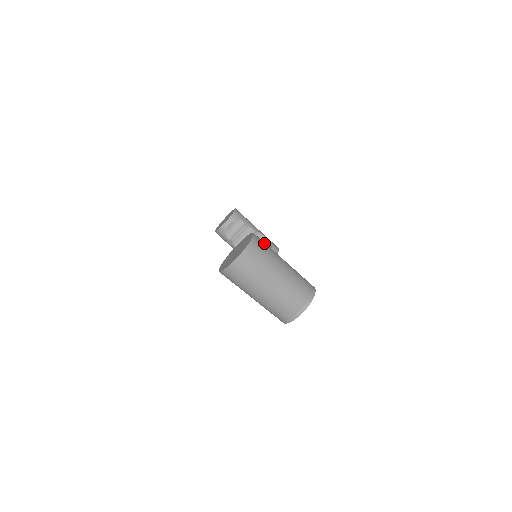
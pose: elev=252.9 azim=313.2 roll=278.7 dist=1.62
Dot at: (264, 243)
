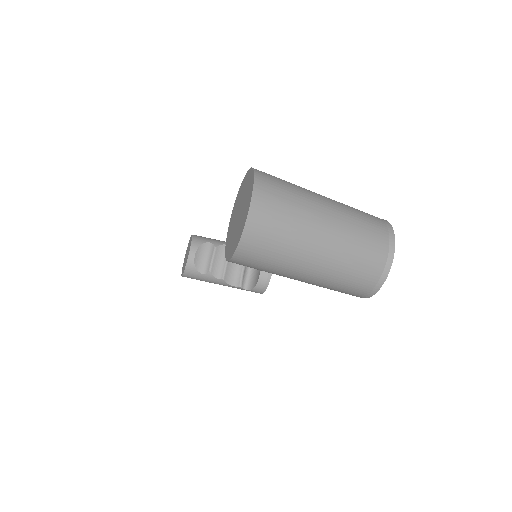
Dot at: occluded
